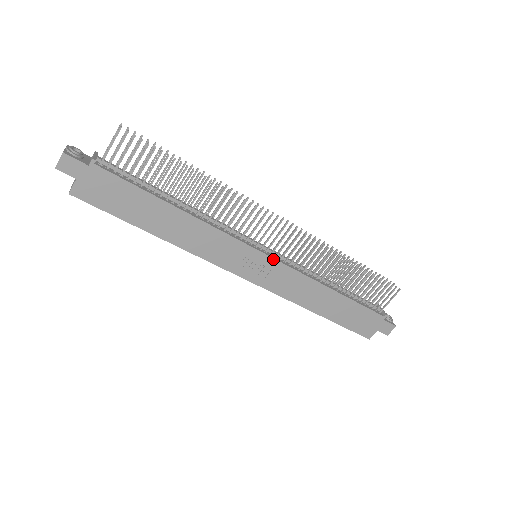
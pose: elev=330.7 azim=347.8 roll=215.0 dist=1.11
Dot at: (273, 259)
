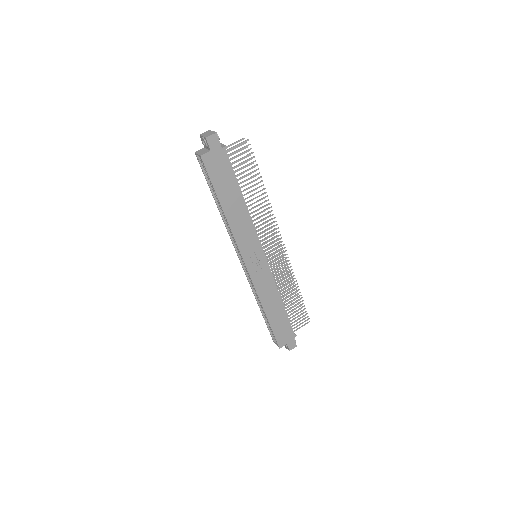
Dot at: (267, 262)
